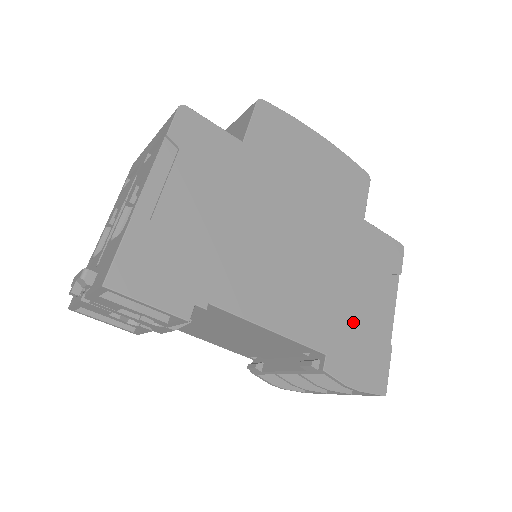
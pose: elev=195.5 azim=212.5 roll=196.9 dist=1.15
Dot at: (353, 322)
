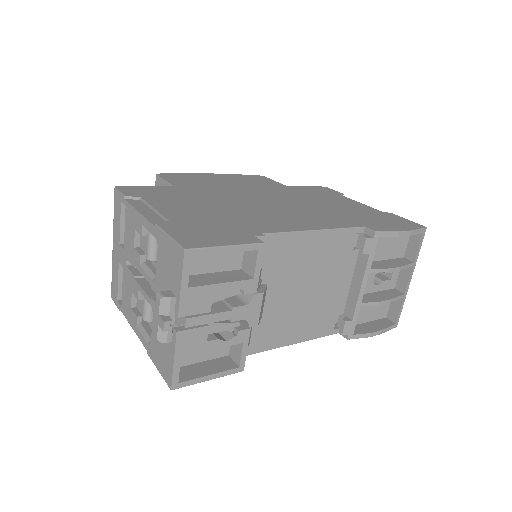
Dot at: (354, 213)
